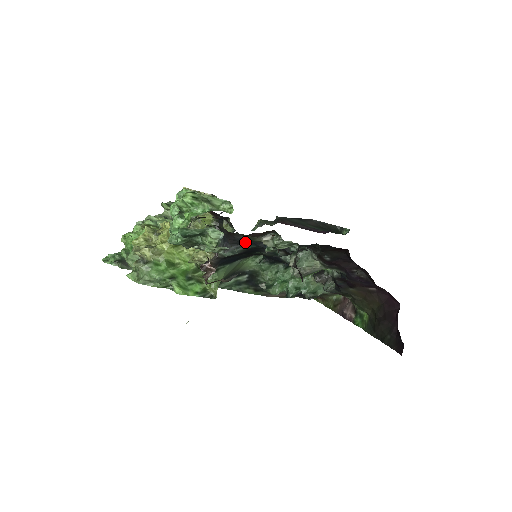
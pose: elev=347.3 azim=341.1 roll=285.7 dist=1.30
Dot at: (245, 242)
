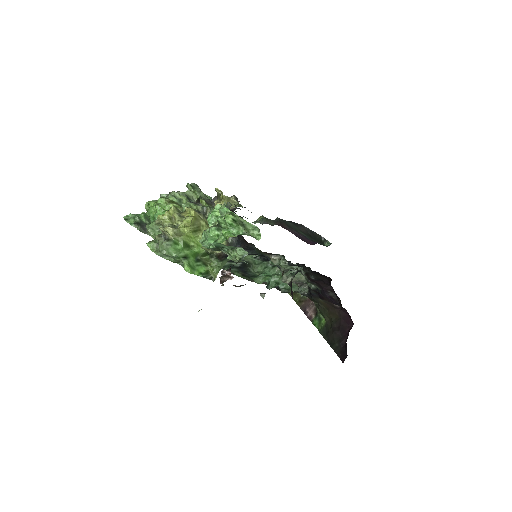
Dot at: (254, 250)
